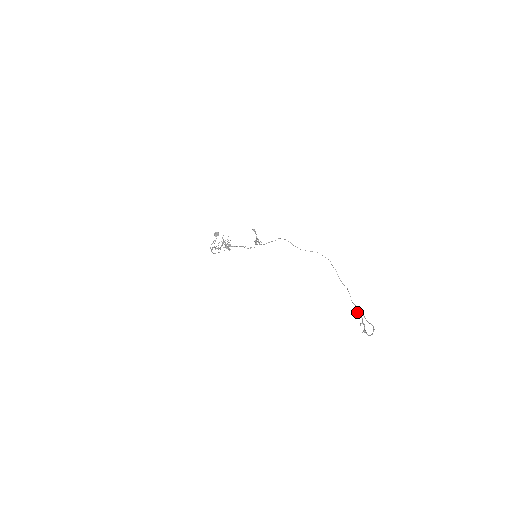
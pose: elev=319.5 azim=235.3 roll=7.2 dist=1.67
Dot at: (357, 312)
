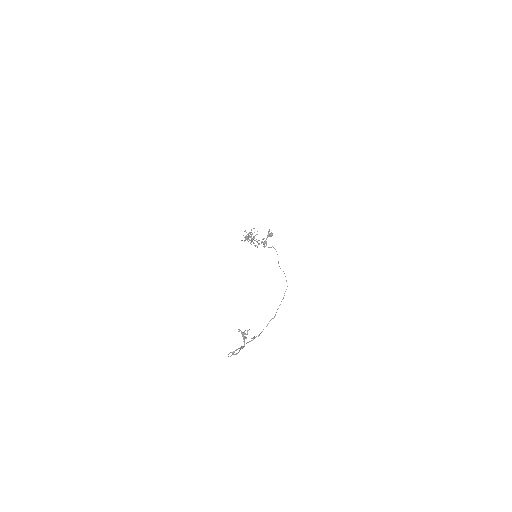
Dot at: (239, 330)
